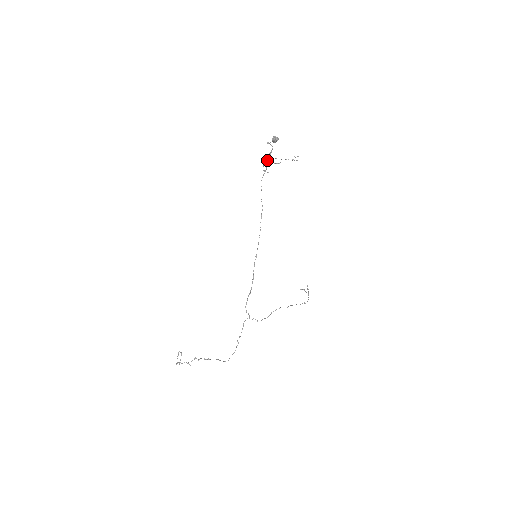
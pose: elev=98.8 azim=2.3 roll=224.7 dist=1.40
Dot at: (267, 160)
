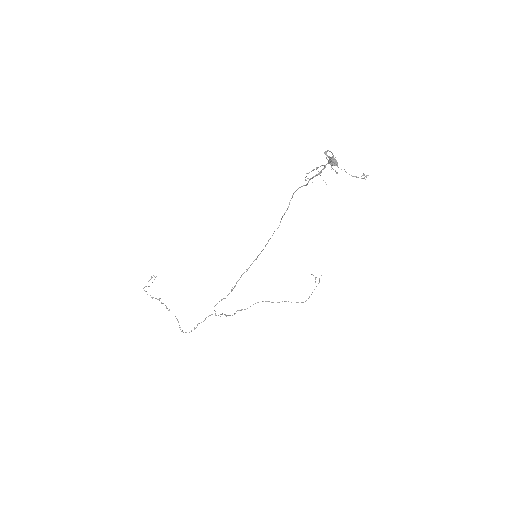
Dot at: occluded
